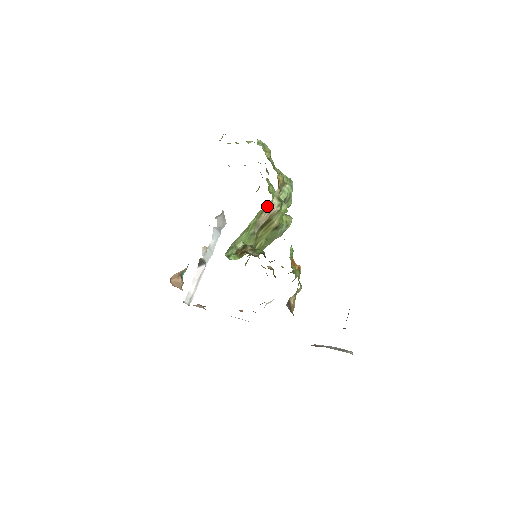
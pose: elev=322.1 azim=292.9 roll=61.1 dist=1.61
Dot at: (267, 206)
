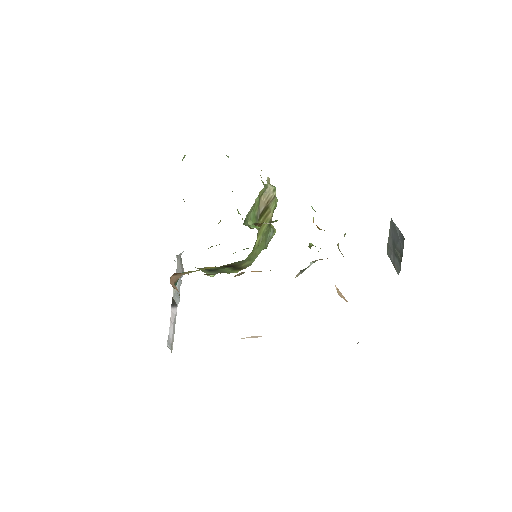
Dot at: (265, 188)
